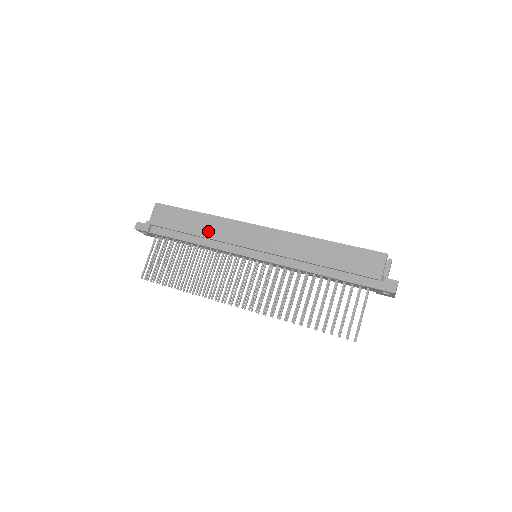
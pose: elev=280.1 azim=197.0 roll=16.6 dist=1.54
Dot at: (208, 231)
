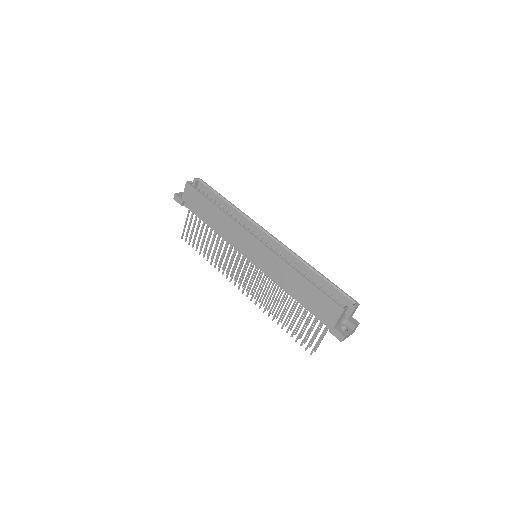
Dot at: (220, 225)
